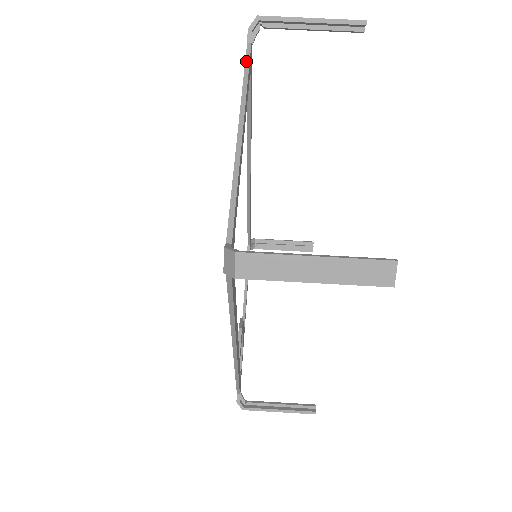
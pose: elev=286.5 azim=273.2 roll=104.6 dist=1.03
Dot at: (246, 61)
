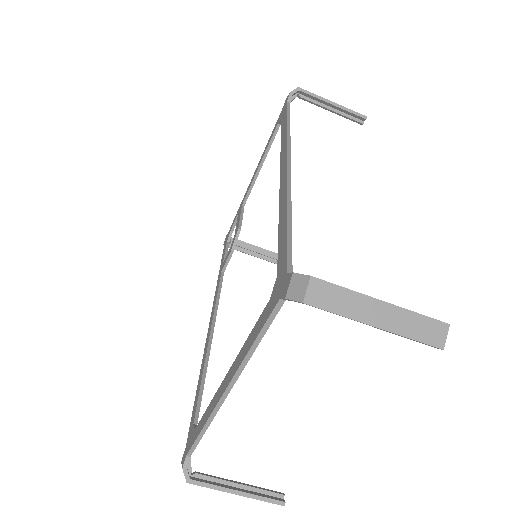
Dot at: (265, 326)
